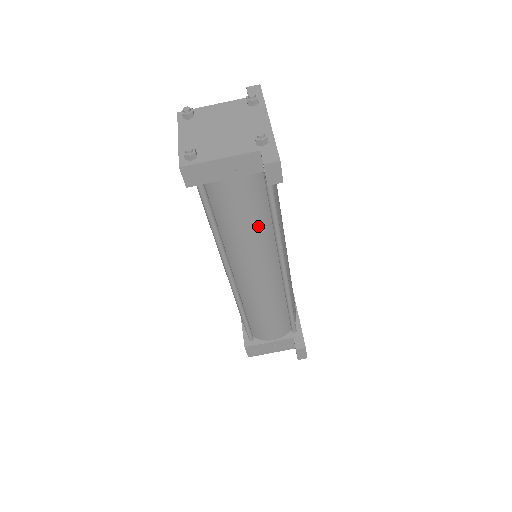
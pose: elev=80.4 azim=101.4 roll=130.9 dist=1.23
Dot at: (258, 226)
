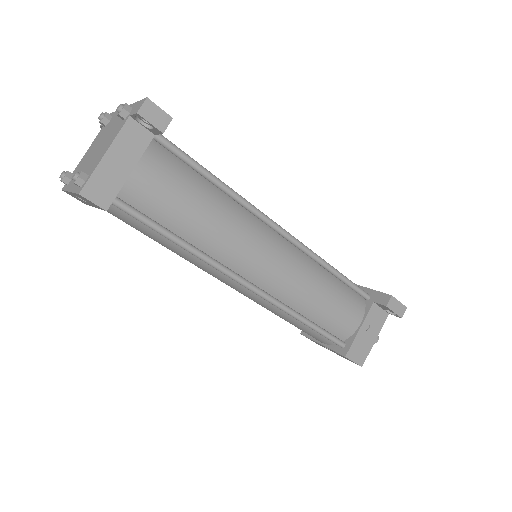
Dot at: (211, 202)
